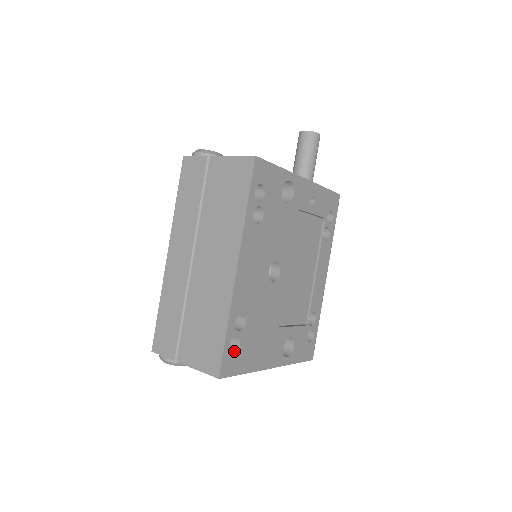
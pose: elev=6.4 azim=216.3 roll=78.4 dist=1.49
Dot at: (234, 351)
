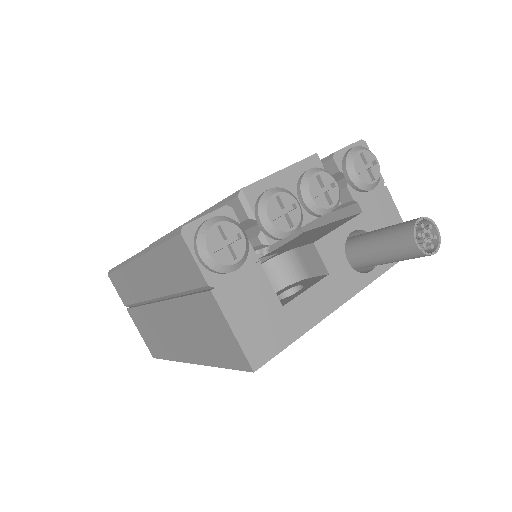
Dot at: occluded
